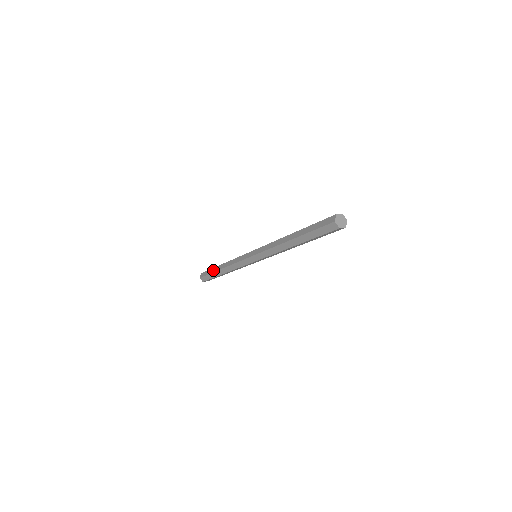
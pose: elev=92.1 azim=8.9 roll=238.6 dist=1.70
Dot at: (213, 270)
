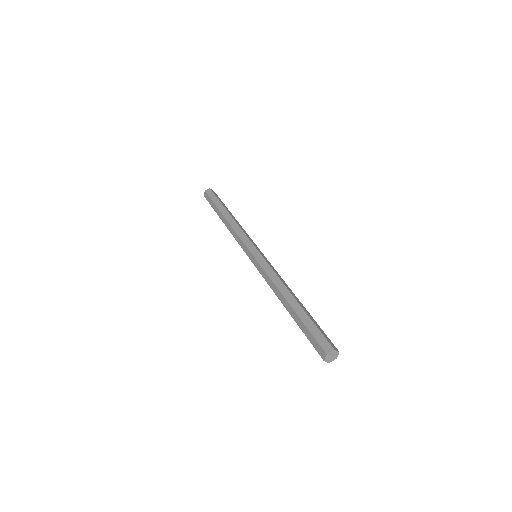
Dot at: (216, 210)
